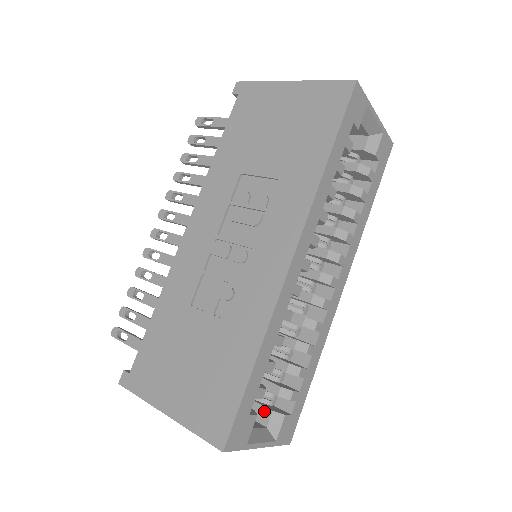
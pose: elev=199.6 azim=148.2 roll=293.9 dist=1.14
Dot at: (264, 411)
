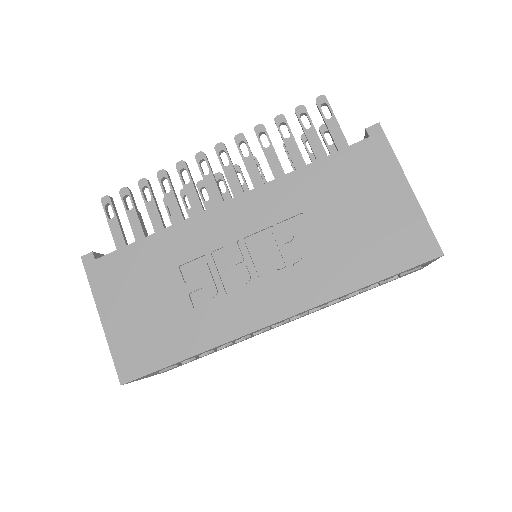
Dot at: occluded
